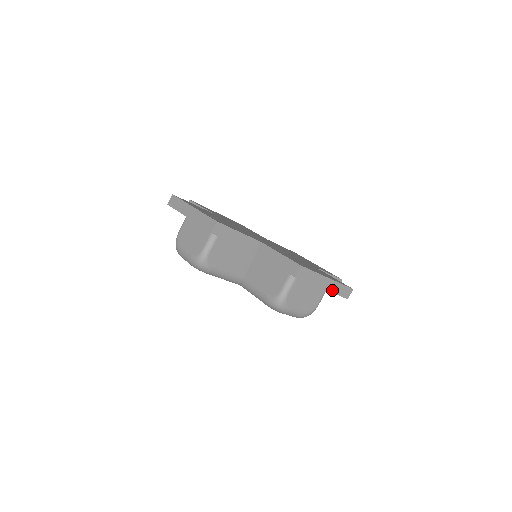
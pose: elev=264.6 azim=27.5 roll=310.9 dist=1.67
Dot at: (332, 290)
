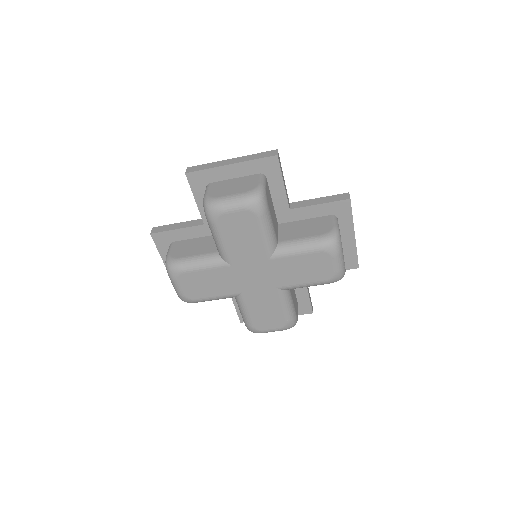
Dot at: (245, 161)
